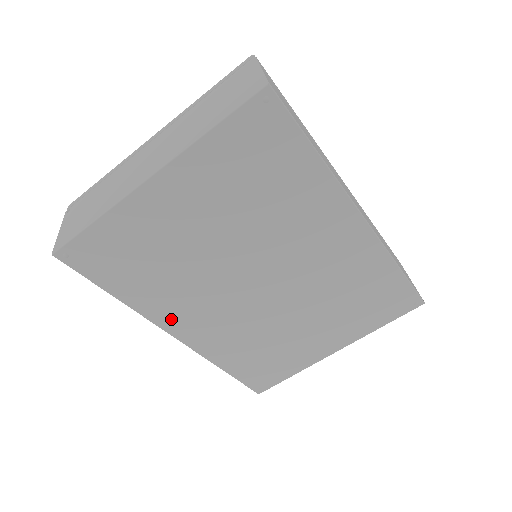
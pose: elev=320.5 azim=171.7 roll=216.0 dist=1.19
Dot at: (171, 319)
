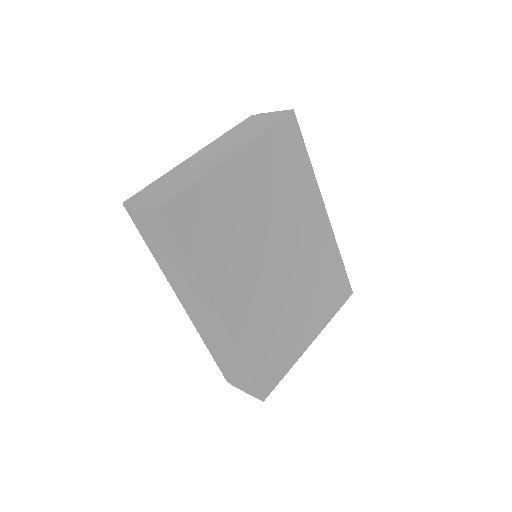
Dot at: (220, 294)
